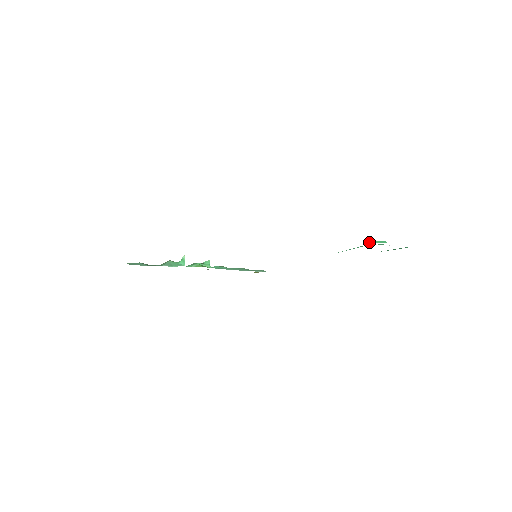
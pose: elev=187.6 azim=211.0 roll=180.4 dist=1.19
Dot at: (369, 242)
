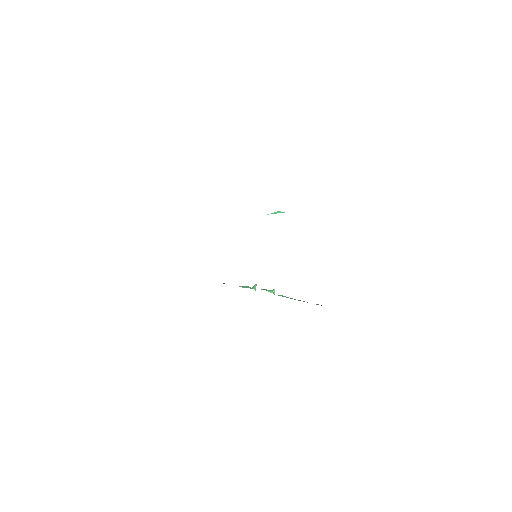
Dot at: (271, 213)
